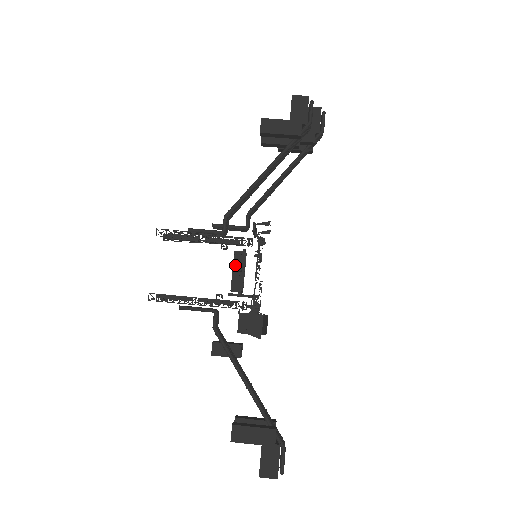
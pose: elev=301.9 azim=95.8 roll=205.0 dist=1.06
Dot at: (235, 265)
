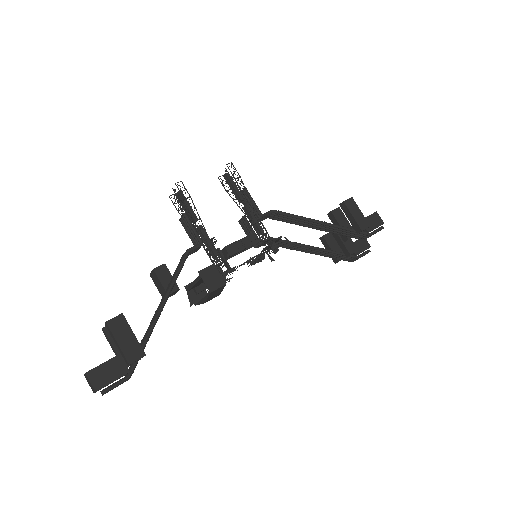
Dot at: (246, 239)
